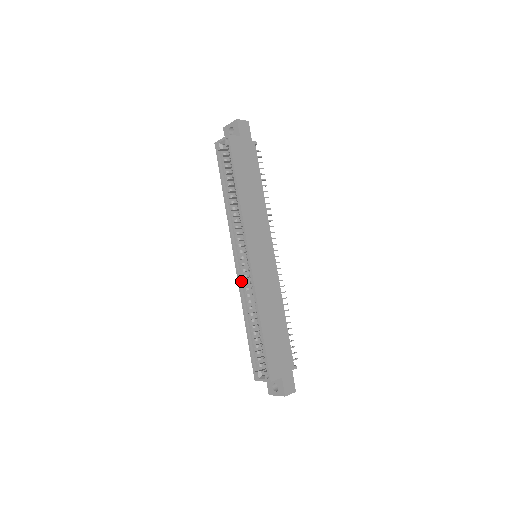
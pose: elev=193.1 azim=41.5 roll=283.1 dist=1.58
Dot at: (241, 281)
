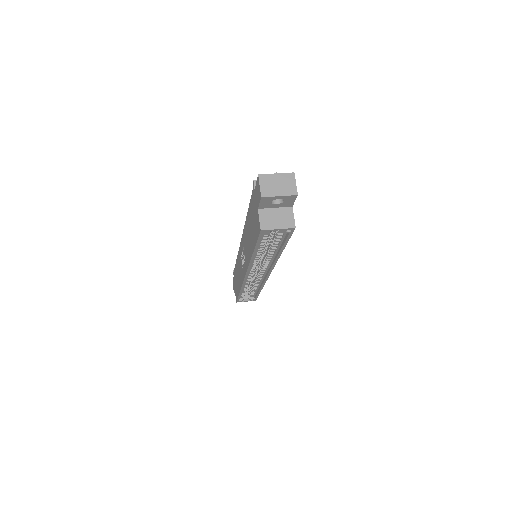
Dot at: occluded
